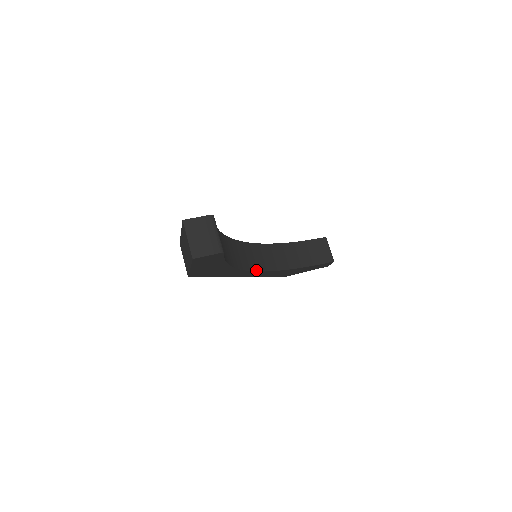
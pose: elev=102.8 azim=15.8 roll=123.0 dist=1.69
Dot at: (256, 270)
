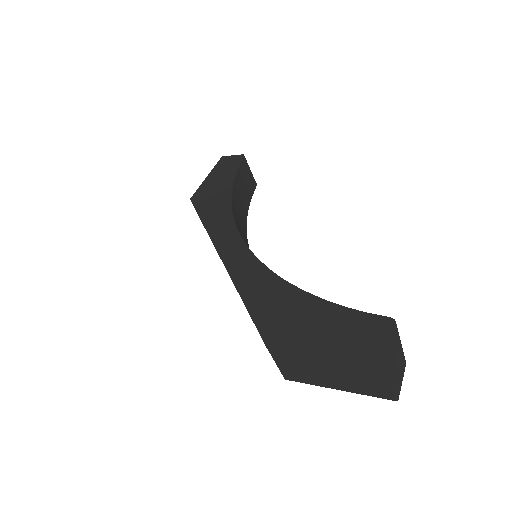
Dot at: occluded
